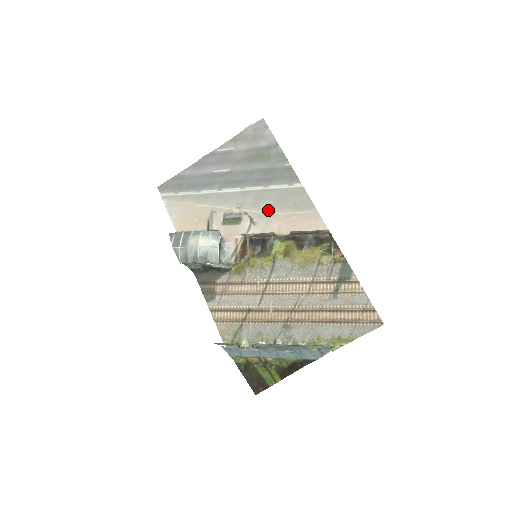
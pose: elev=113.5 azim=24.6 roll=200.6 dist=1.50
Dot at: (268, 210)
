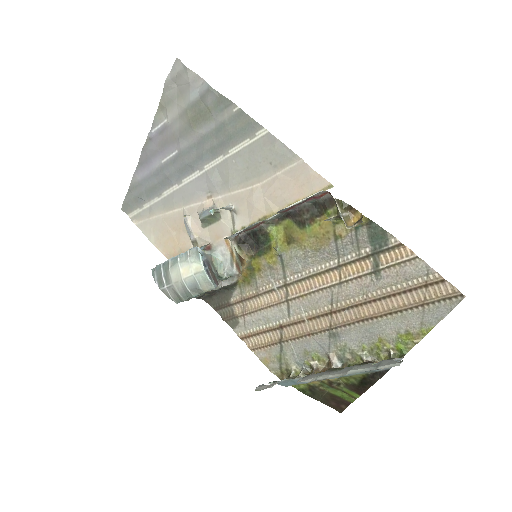
Dot at: (243, 186)
